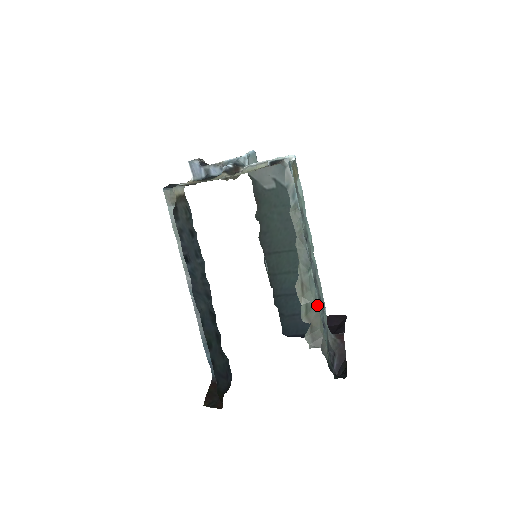
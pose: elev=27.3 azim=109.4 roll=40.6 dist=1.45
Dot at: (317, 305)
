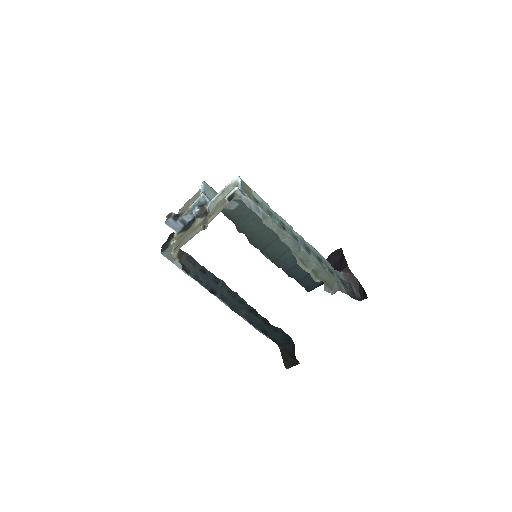
Dot at: (320, 266)
